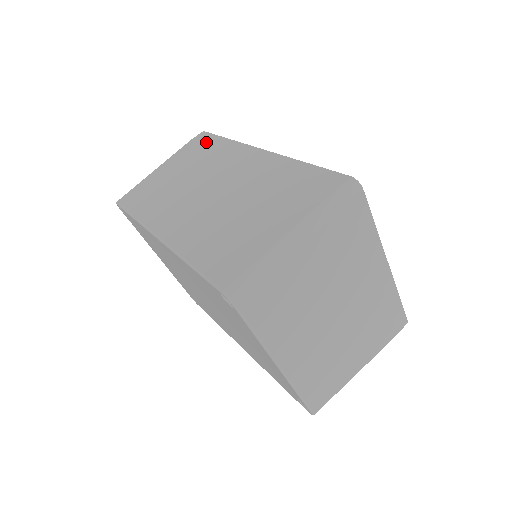
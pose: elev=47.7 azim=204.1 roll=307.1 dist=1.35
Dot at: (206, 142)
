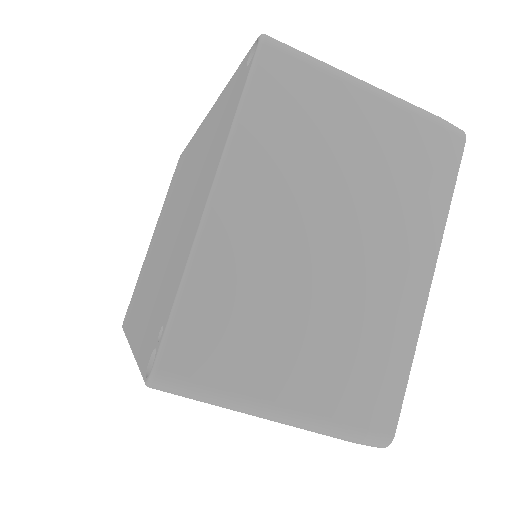
Dot at: occluded
